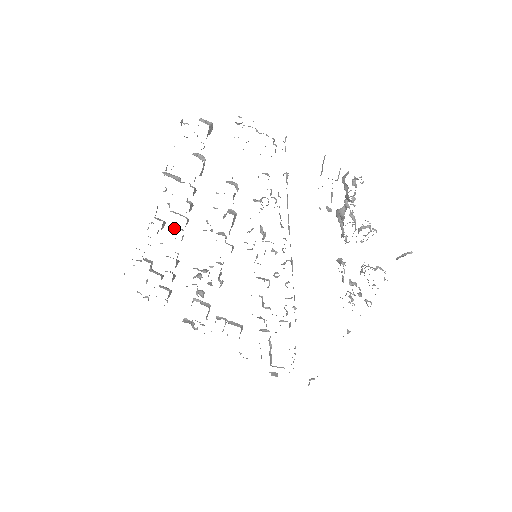
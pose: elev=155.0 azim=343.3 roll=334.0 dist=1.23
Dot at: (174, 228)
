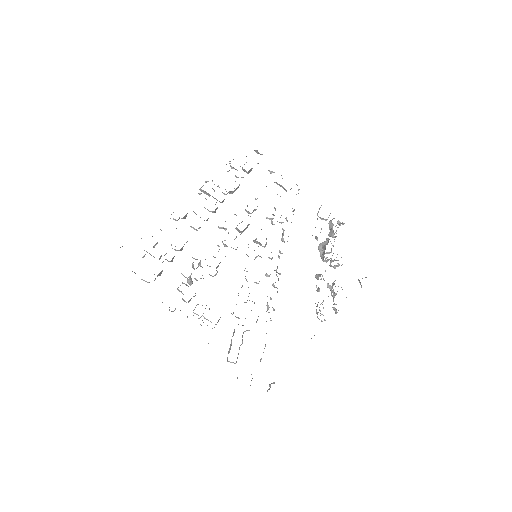
Dot at: occluded
